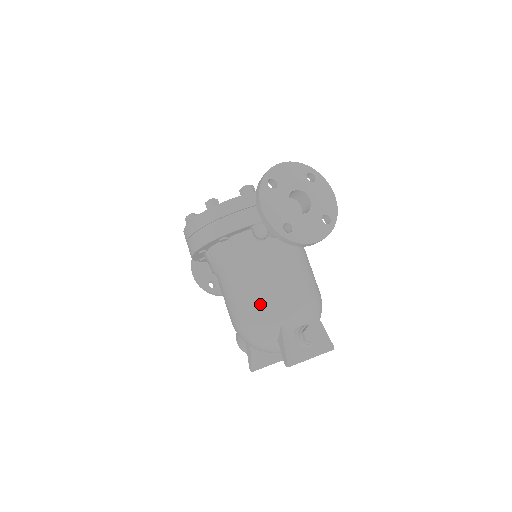
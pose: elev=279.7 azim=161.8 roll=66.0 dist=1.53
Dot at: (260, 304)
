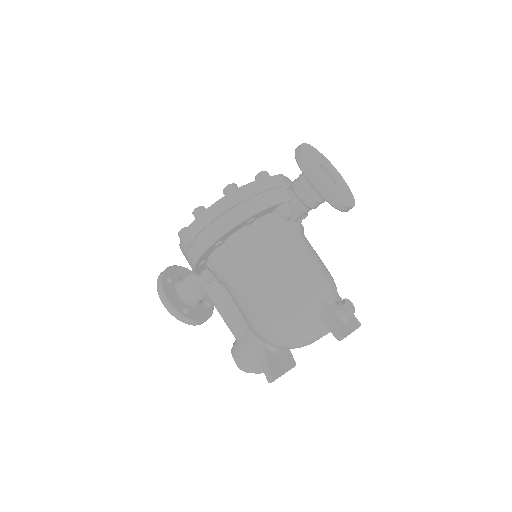
Dot at: (299, 282)
